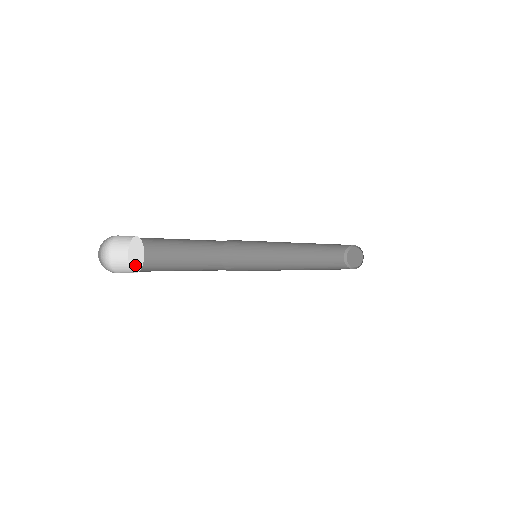
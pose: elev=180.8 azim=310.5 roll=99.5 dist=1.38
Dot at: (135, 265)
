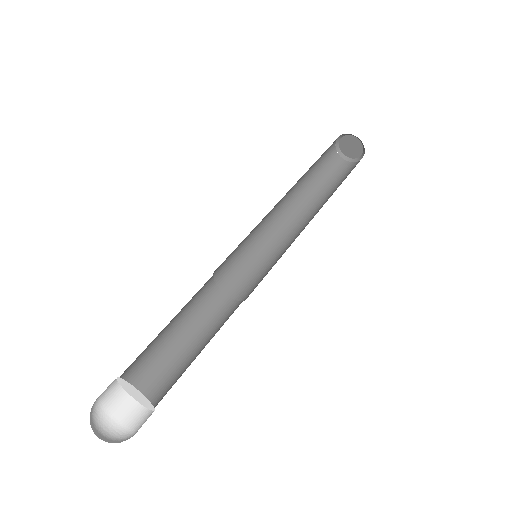
Dot at: (144, 404)
